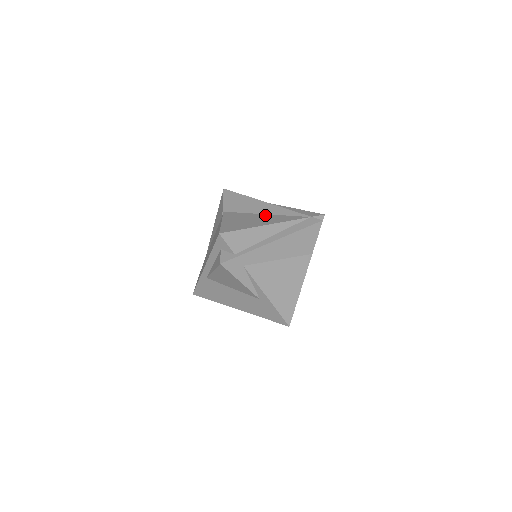
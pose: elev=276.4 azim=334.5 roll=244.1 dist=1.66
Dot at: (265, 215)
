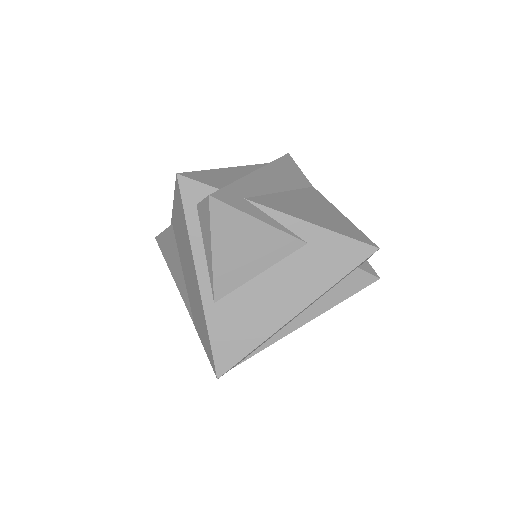
Dot at: occluded
